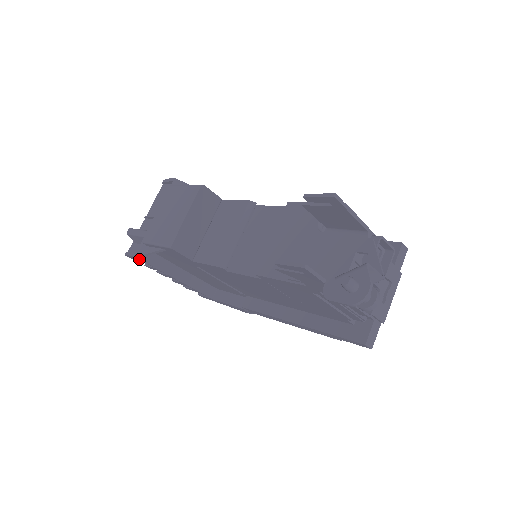
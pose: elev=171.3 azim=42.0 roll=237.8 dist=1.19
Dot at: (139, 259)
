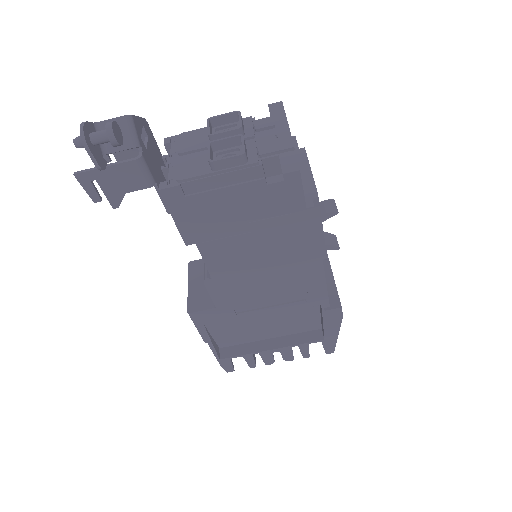
Dot at: (223, 360)
